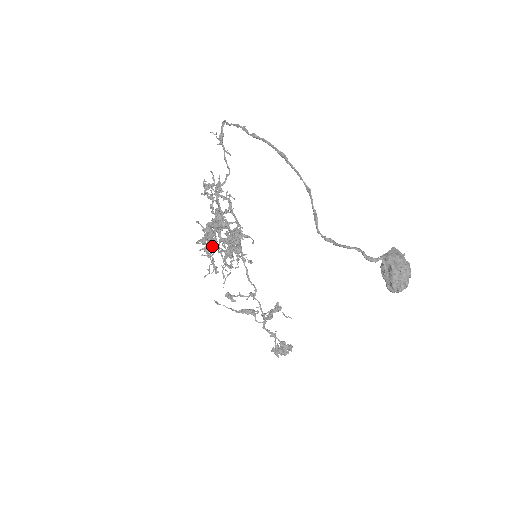
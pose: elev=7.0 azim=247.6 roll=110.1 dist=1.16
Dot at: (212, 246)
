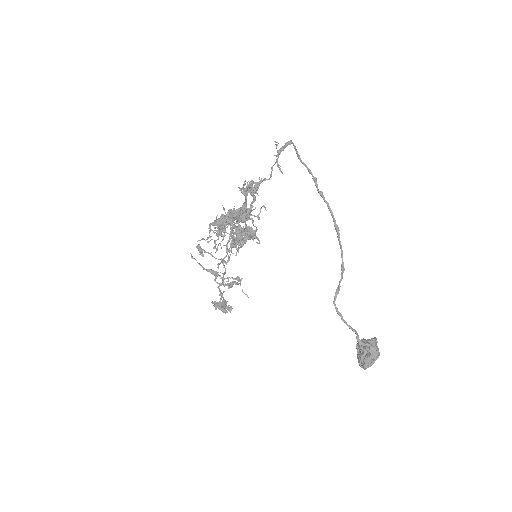
Dot at: (224, 229)
